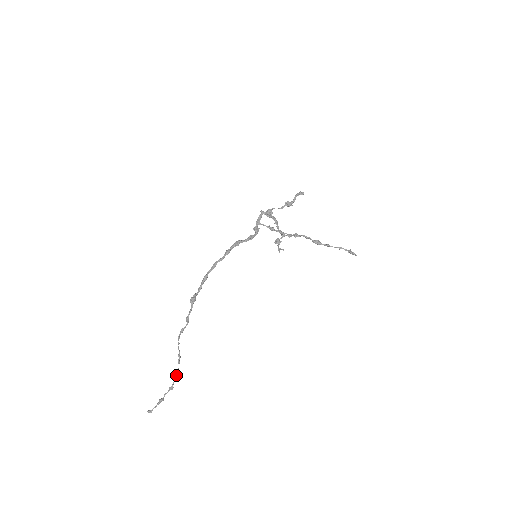
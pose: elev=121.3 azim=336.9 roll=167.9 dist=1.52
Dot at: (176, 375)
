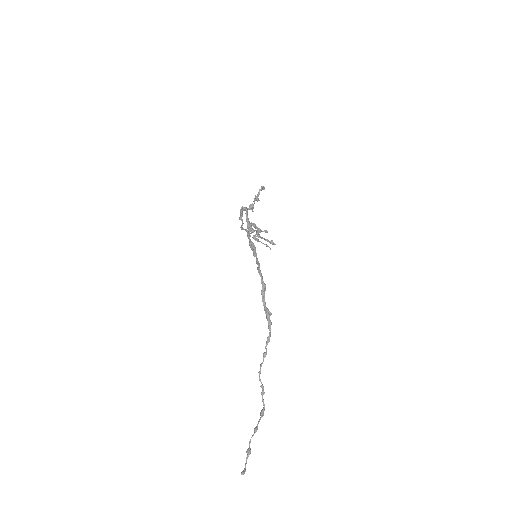
Dot at: (264, 410)
